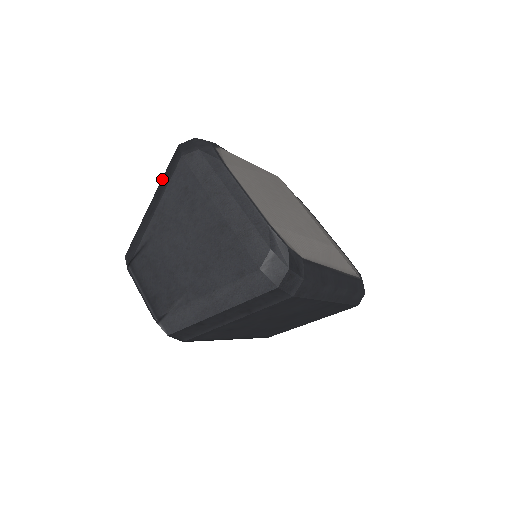
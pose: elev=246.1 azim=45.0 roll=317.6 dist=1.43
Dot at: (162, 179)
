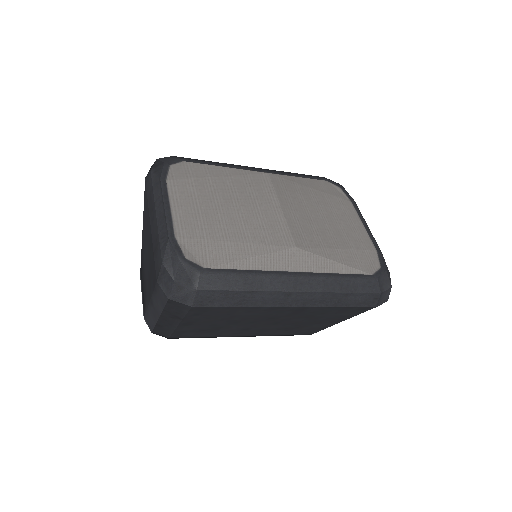
Dot at: occluded
